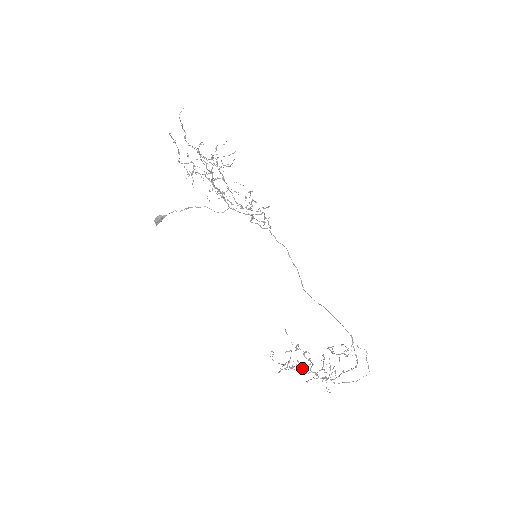
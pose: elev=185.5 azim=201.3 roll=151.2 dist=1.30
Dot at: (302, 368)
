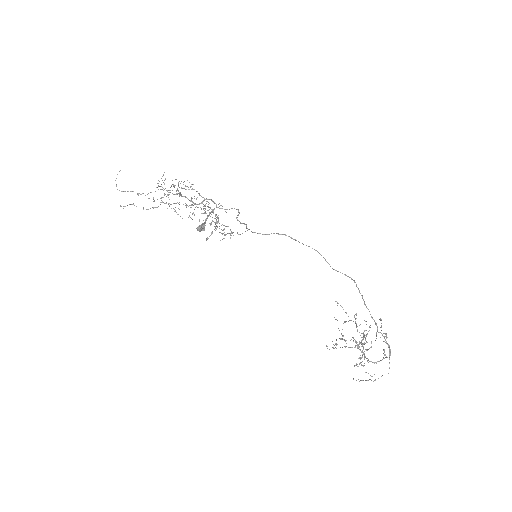
Dot at: occluded
